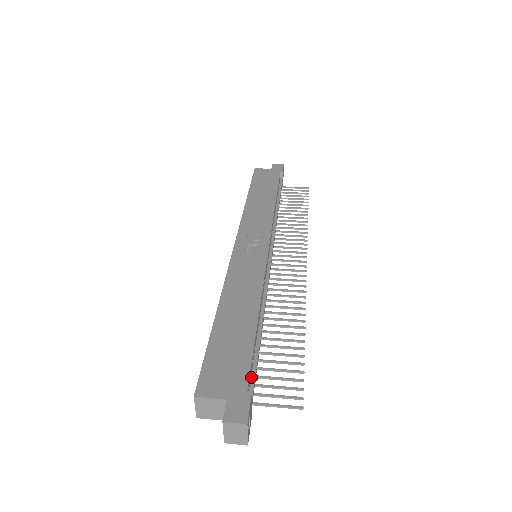
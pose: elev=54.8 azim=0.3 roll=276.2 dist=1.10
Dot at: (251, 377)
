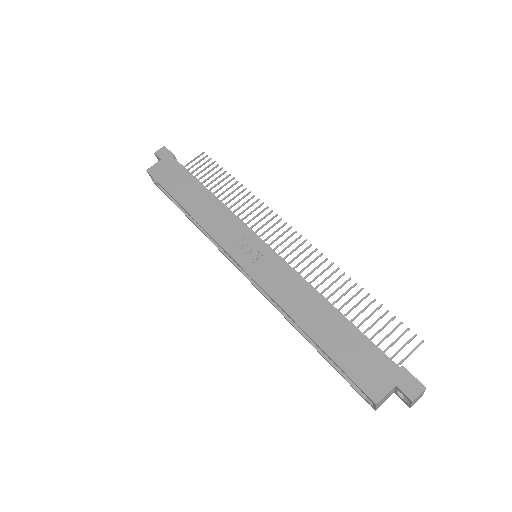
Dot at: occluded
